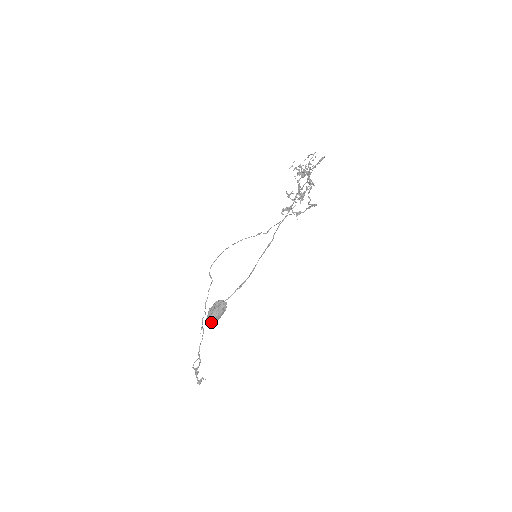
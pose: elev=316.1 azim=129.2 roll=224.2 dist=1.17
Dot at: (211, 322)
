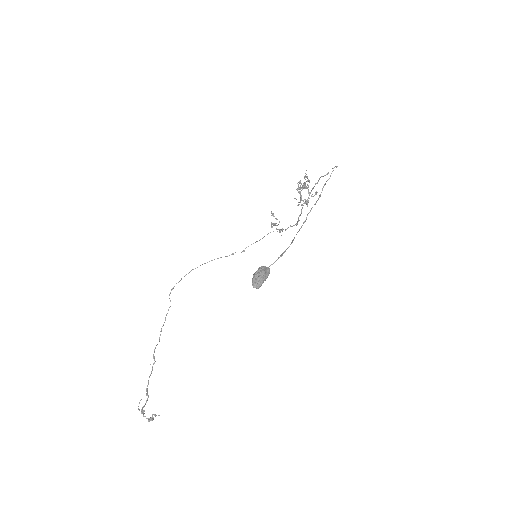
Dot at: (259, 284)
